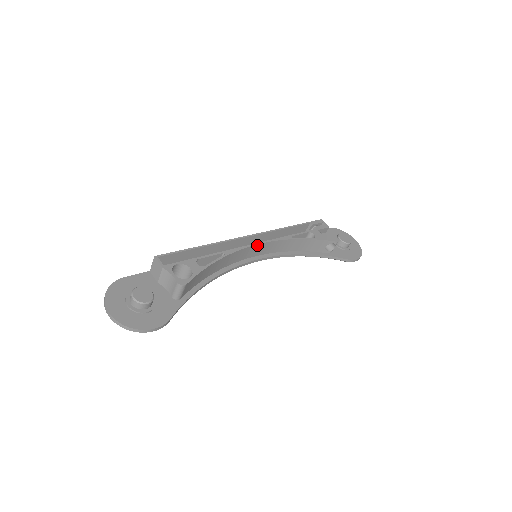
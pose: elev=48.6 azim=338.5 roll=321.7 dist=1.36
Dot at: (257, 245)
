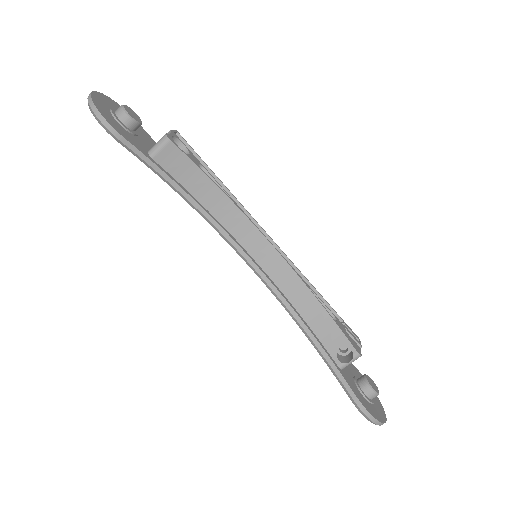
Dot at: (267, 242)
